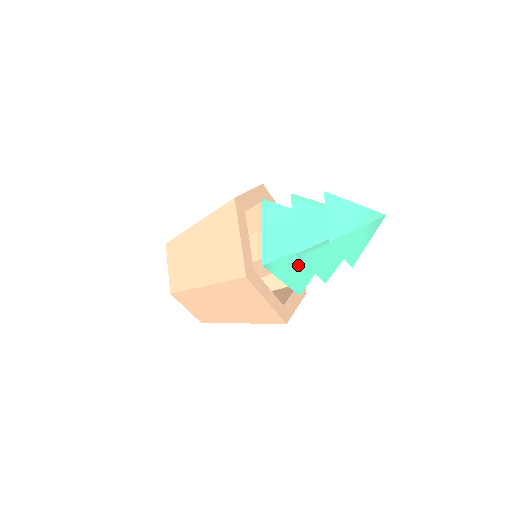
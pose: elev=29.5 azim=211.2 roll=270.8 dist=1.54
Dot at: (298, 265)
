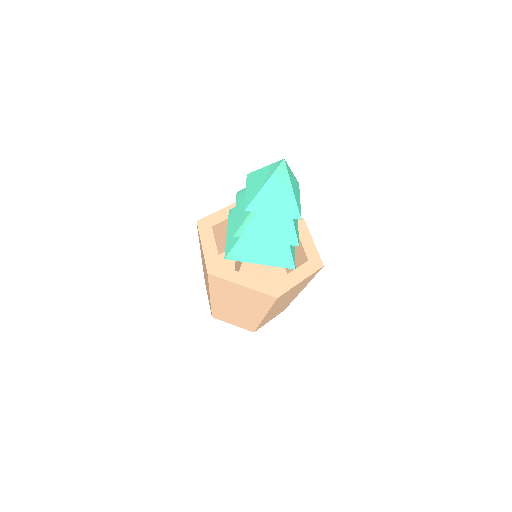
Dot at: (261, 244)
